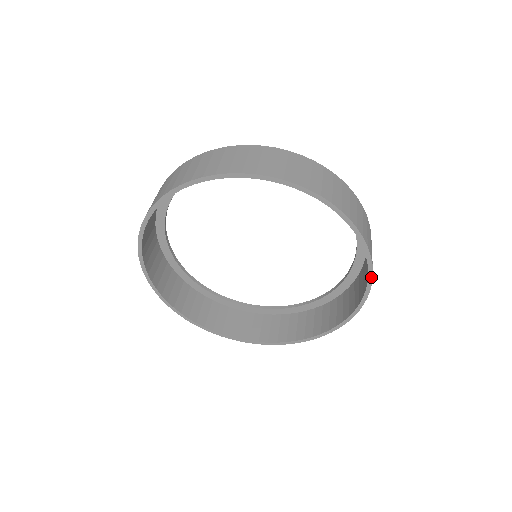
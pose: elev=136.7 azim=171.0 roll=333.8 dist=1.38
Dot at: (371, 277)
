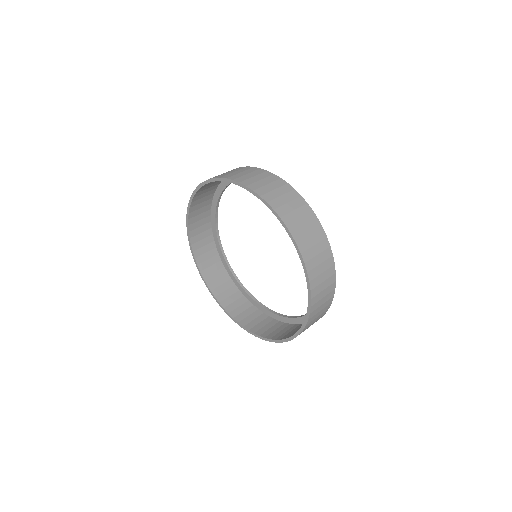
Dot at: (269, 206)
